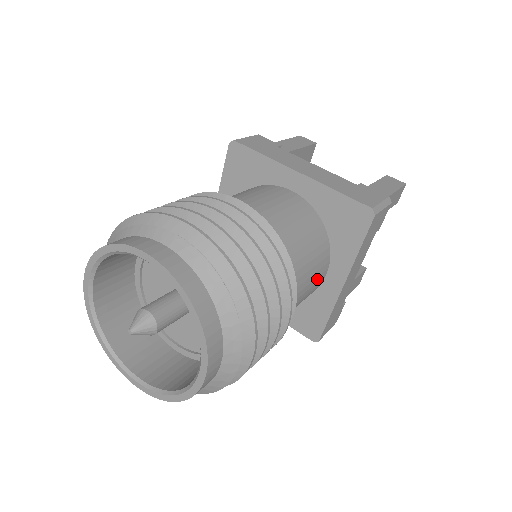
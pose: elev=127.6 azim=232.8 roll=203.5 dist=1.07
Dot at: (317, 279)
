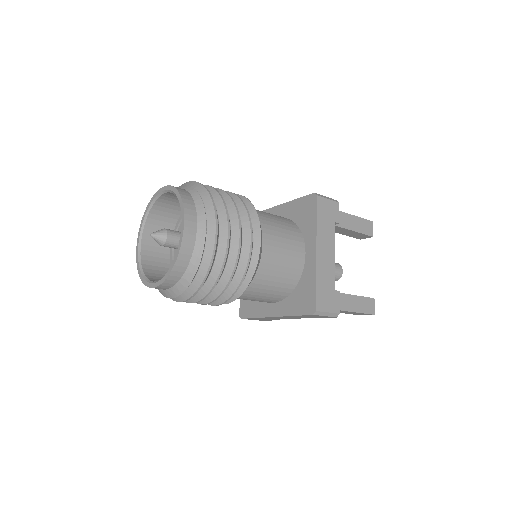
Dot at: (264, 301)
